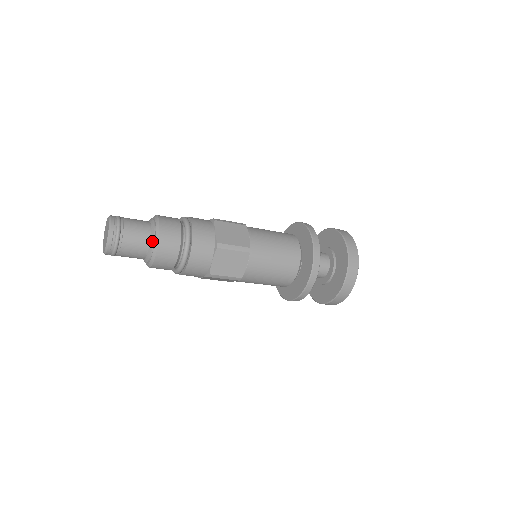
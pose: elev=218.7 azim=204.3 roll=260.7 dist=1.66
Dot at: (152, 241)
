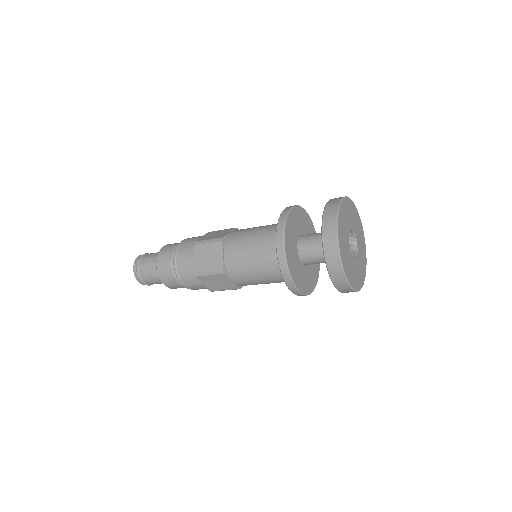
Dot at: occluded
